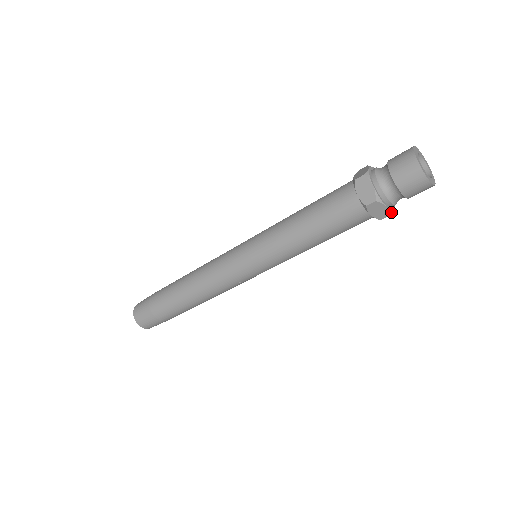
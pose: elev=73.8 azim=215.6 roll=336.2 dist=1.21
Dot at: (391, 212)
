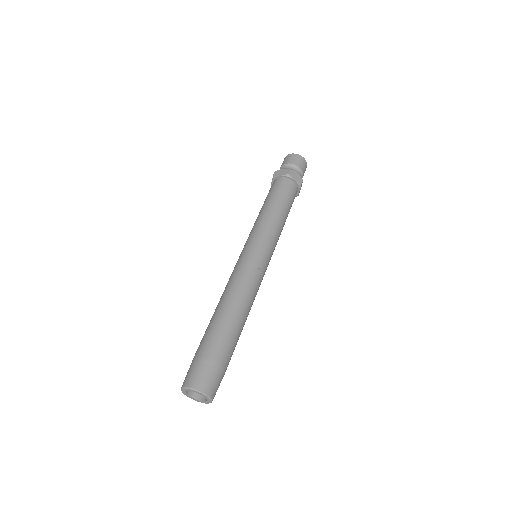
Dot at: (302, 180)
